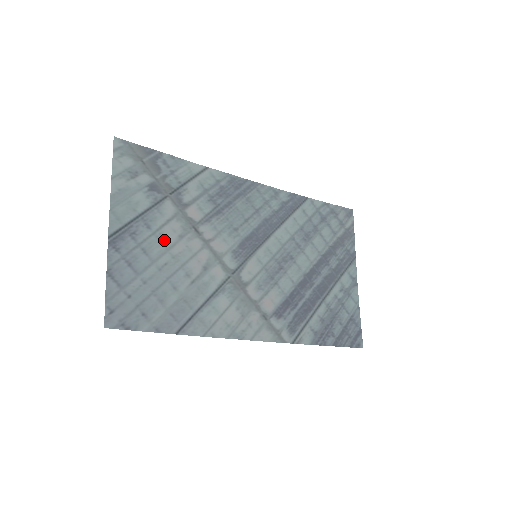
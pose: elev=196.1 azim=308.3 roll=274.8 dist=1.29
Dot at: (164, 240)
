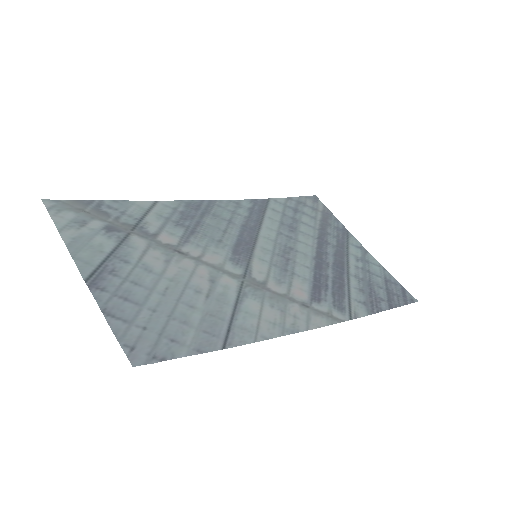
Dot at: (151, 269)
